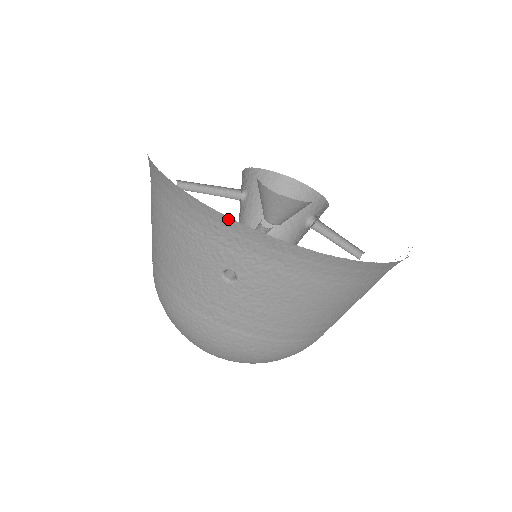
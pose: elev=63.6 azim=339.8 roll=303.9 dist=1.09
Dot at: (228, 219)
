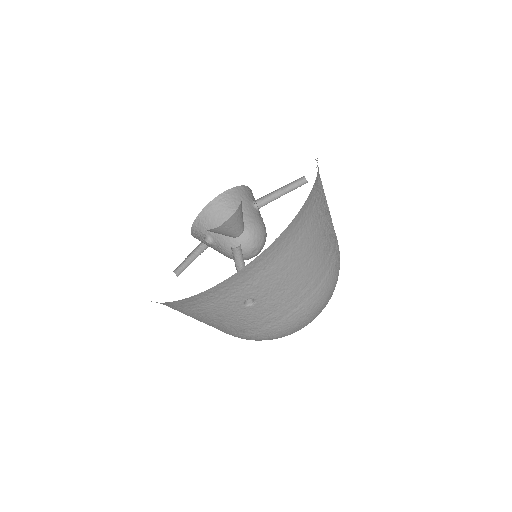
Dot at: (211, 289)
